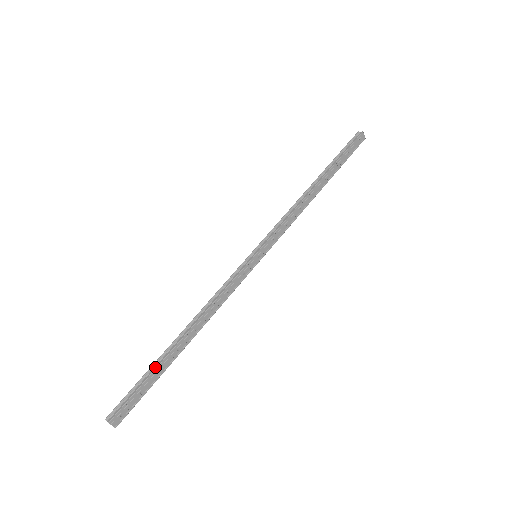
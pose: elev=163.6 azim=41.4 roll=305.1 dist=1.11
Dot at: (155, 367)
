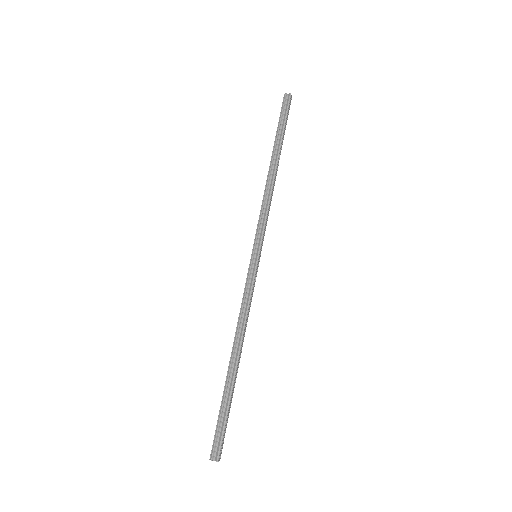
Dot at: (229, 397)
